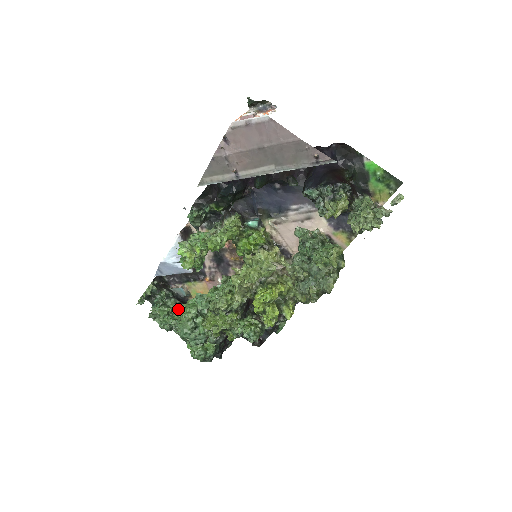
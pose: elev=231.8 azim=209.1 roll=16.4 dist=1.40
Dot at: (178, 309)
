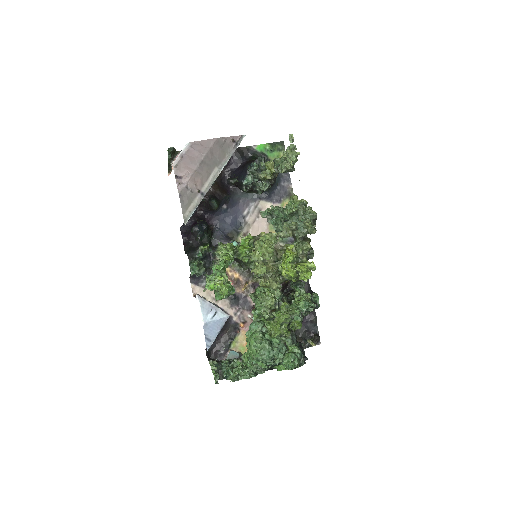
Dot at: (246, 357)
